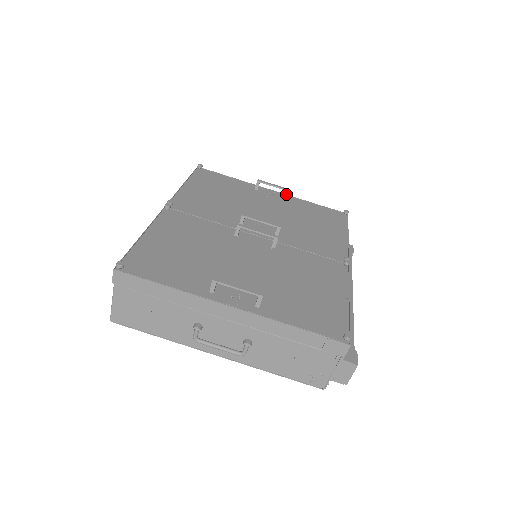
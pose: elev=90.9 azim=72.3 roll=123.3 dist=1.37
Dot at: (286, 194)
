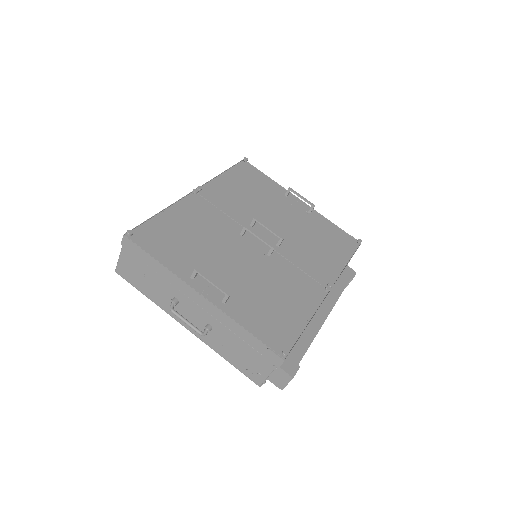
Dot at: (310, 208)
